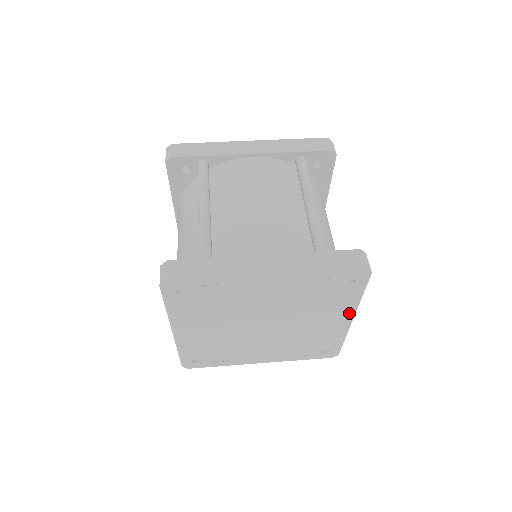
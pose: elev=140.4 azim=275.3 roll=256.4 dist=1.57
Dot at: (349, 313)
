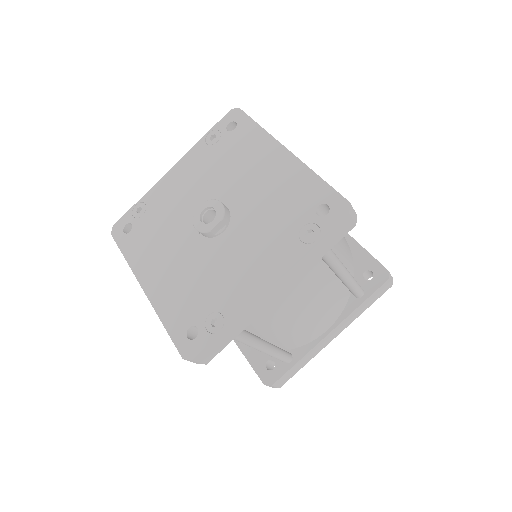
Dot at: occluded
